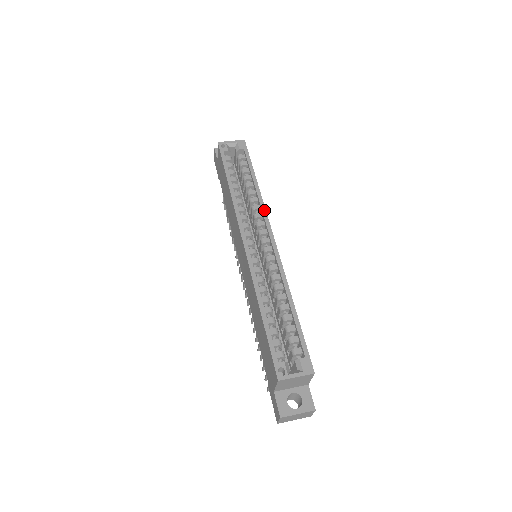
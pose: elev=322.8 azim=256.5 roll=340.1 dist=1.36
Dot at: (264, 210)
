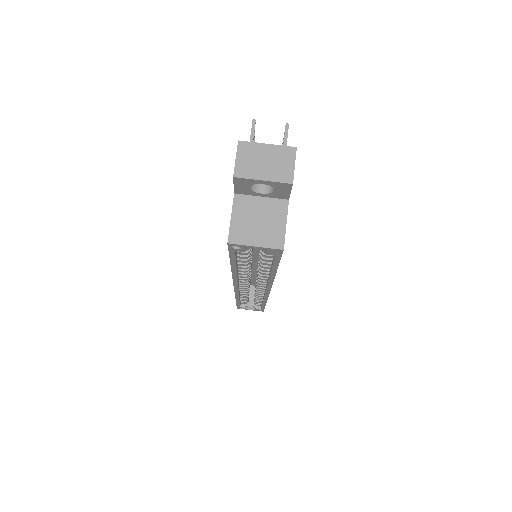
Dot at: (270, 285)
